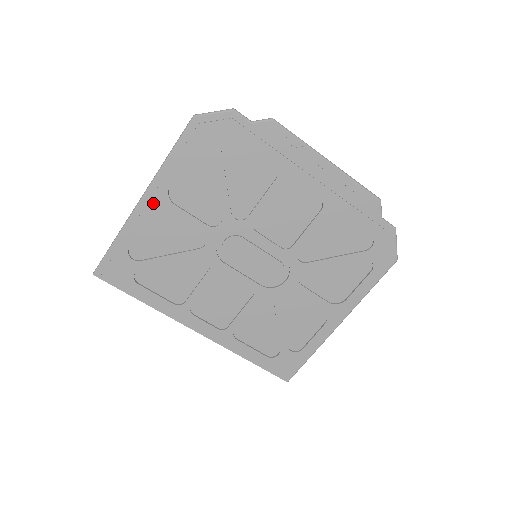
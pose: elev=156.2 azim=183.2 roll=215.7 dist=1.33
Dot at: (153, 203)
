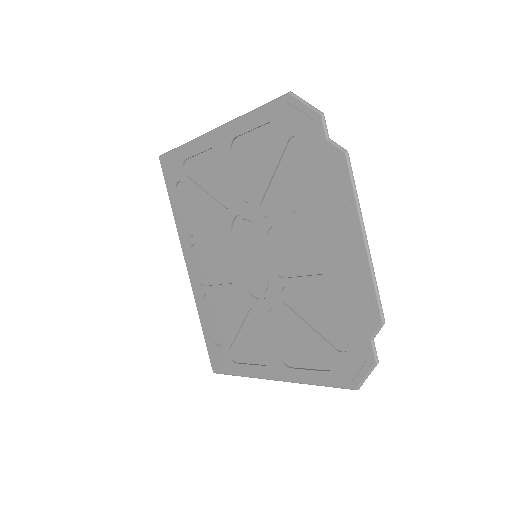
Dot at: (219, 140)
